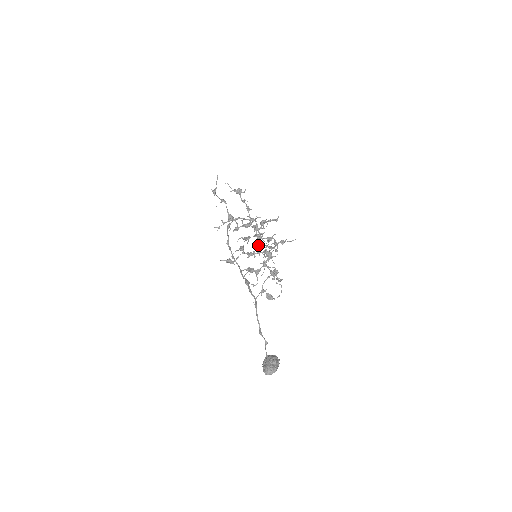
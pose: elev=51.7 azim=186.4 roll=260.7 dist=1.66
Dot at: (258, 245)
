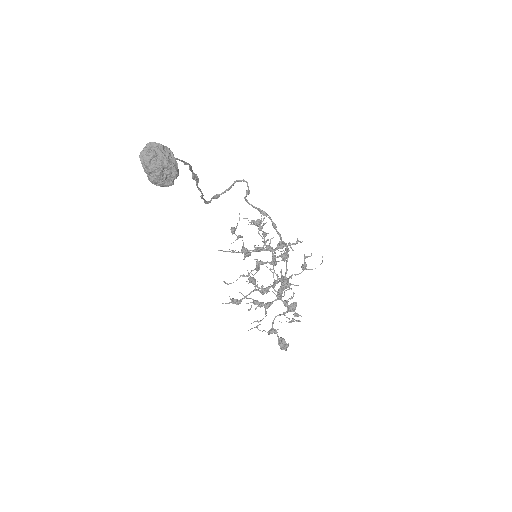
Dot at: (267, 261)
